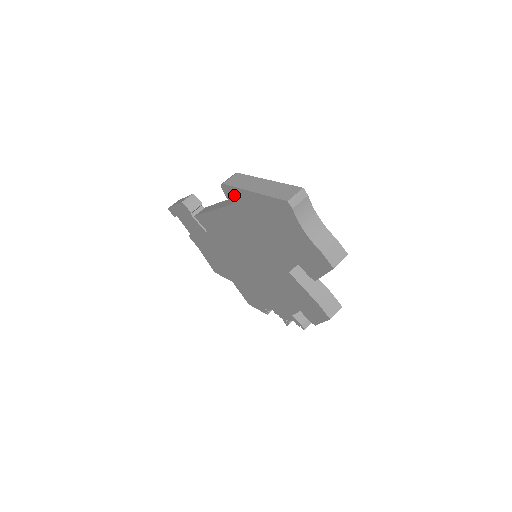
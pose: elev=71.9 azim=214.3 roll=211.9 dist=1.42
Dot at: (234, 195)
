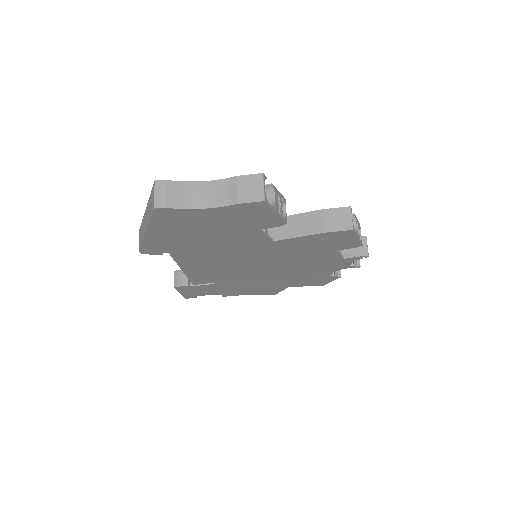
Dot at: (154, 248)
